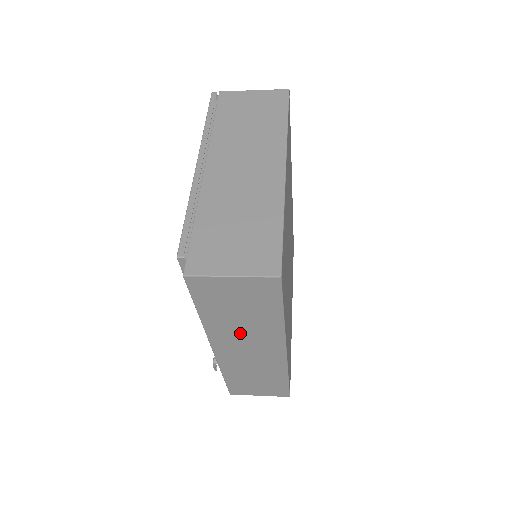
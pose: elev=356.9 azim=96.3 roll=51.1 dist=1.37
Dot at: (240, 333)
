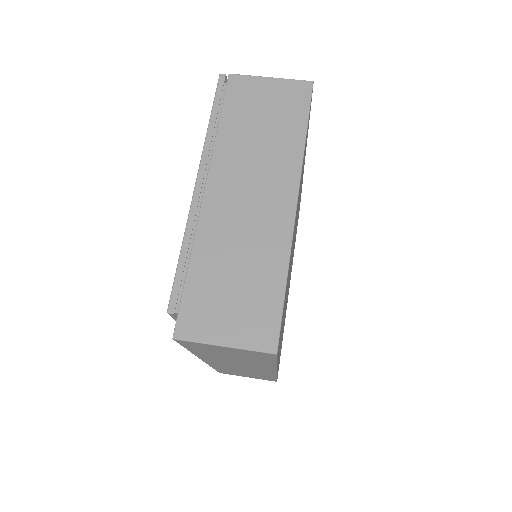
Dot at: (231, 361)
